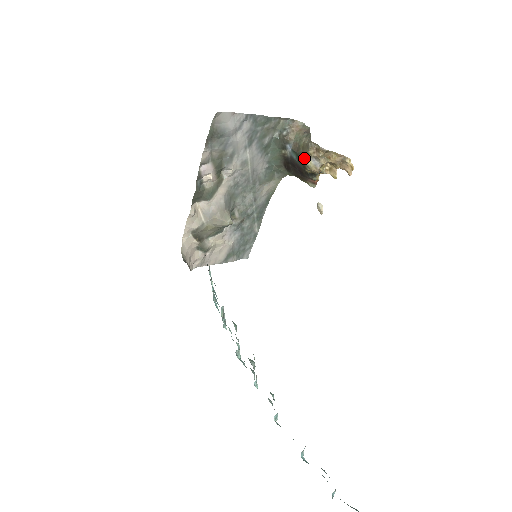
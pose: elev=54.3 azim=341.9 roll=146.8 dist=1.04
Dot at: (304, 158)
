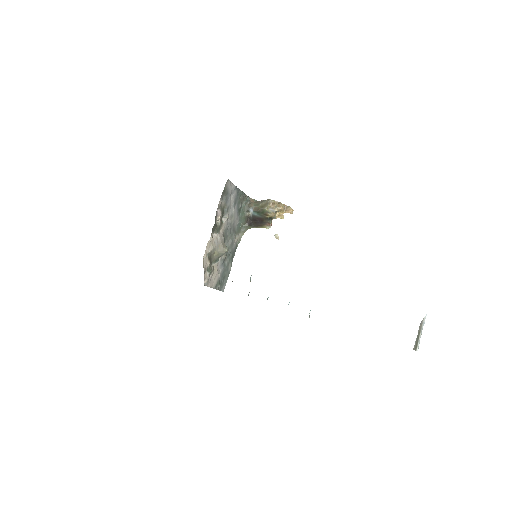
Dot at: (265, 210)
